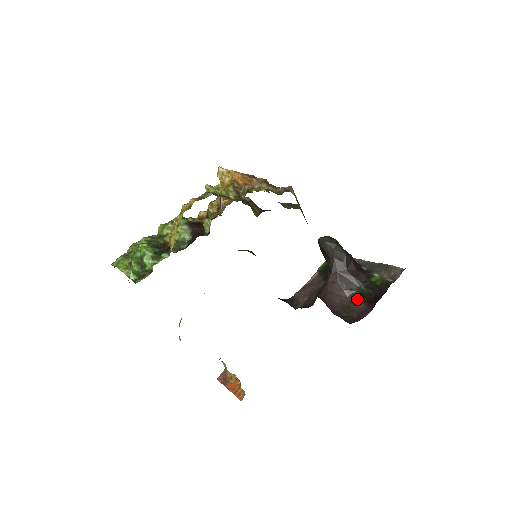
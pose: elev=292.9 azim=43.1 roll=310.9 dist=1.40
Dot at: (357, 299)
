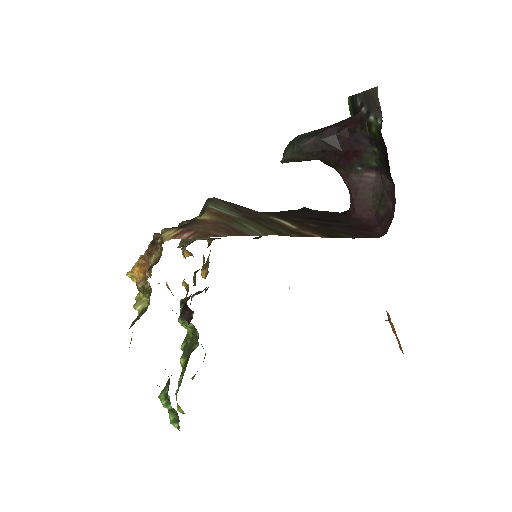
Dot at: (382, 173)
